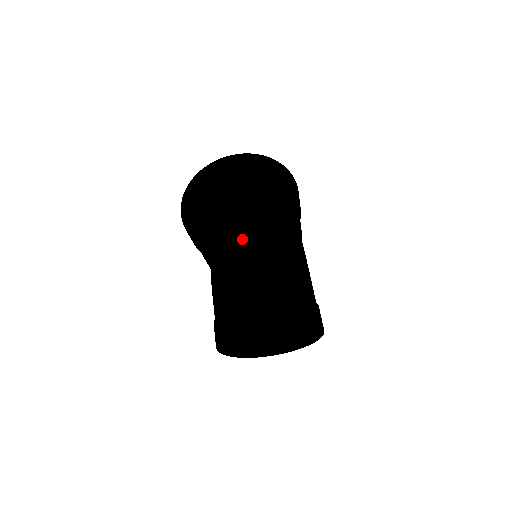
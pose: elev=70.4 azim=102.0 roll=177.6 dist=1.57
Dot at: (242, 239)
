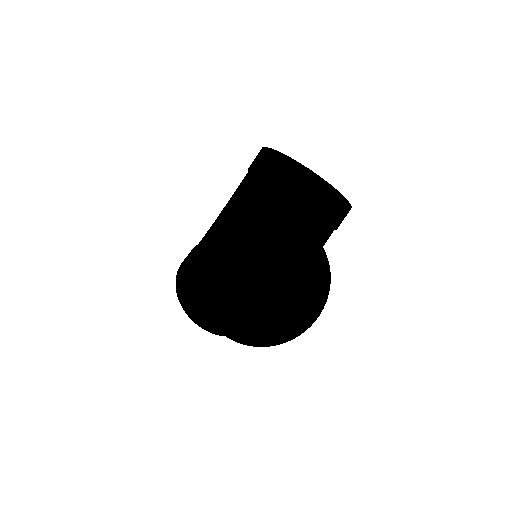
Dot at: (221, 269)
